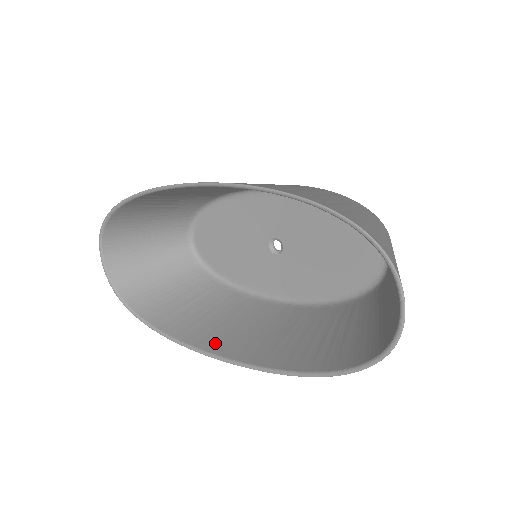
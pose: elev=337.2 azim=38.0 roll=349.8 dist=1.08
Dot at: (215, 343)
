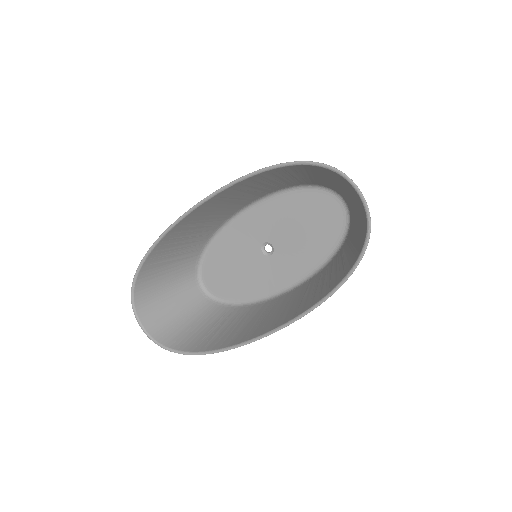
Dot at: (254, 333)
